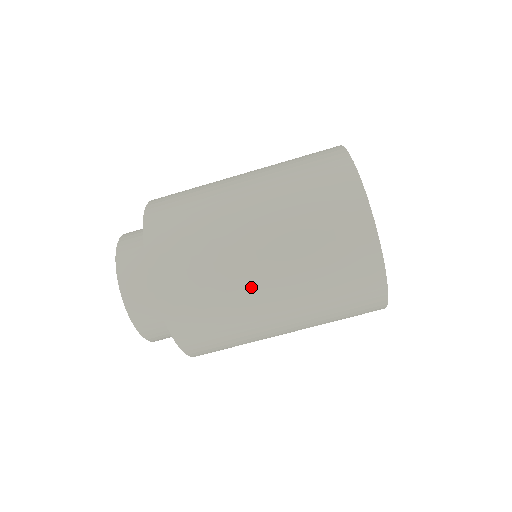
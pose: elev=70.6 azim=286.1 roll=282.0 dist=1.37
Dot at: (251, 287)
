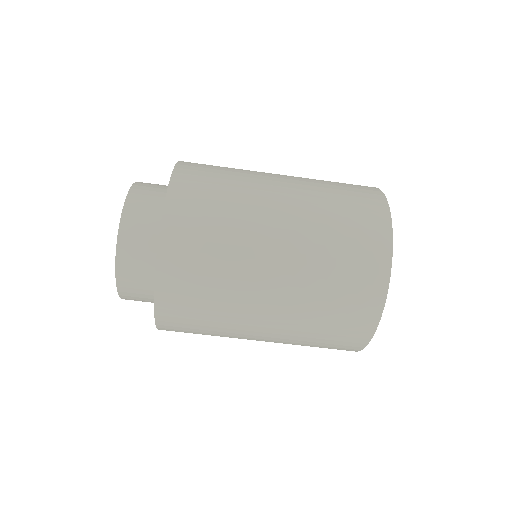
Dot at: (257, 260)
